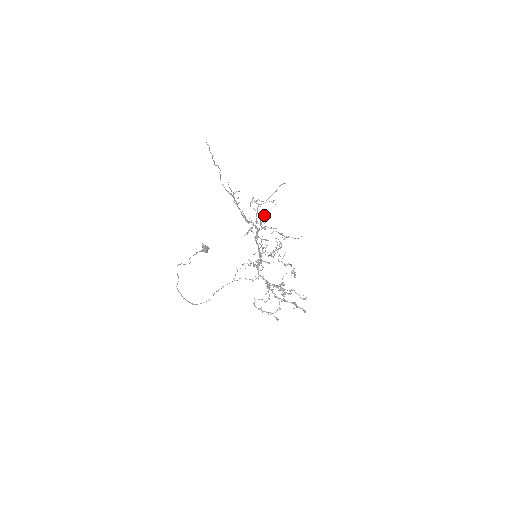
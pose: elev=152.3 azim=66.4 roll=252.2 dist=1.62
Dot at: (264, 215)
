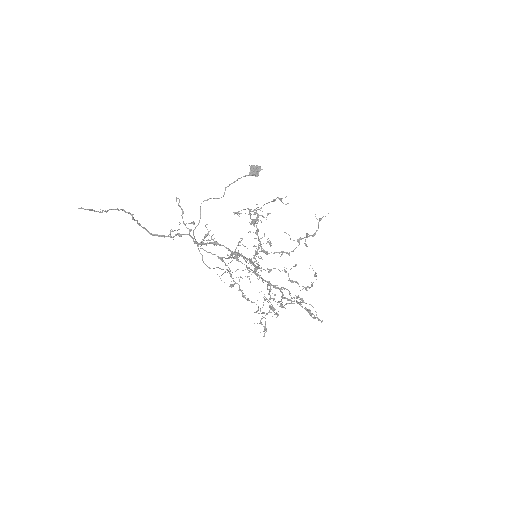
Dot at: (241, 240)
